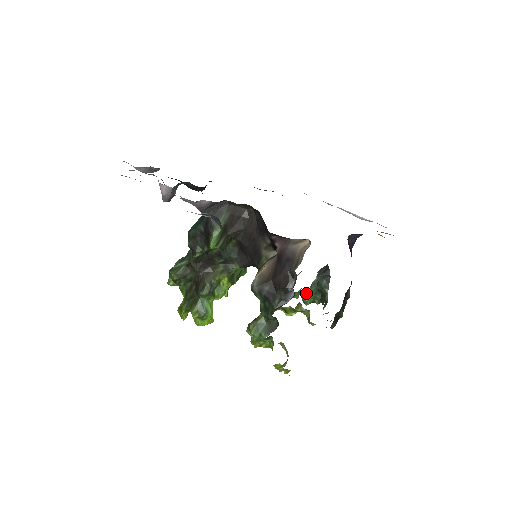
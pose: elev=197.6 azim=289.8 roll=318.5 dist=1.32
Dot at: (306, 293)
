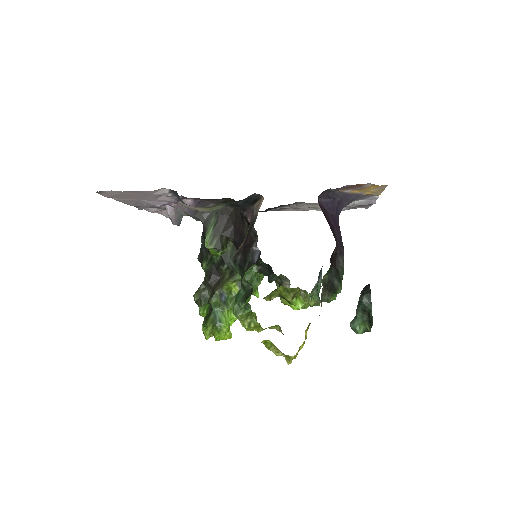
Dot at: (353, 319)
